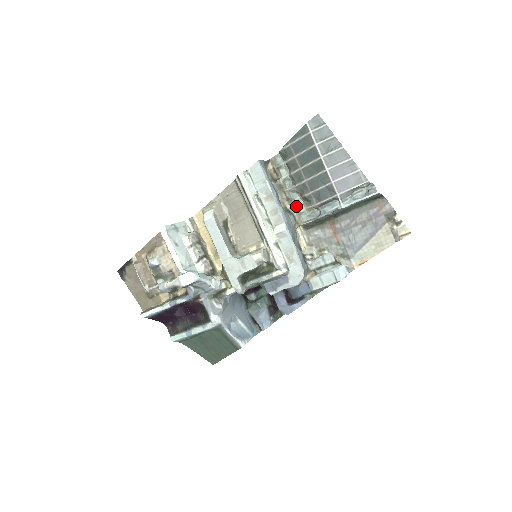
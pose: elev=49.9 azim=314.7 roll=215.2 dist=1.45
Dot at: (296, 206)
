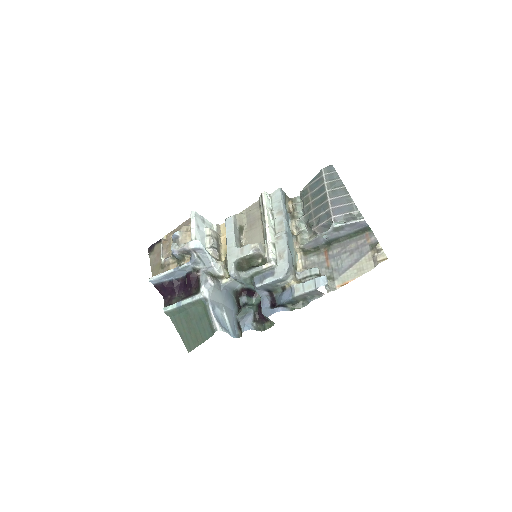
Dot at: (301, 233)
